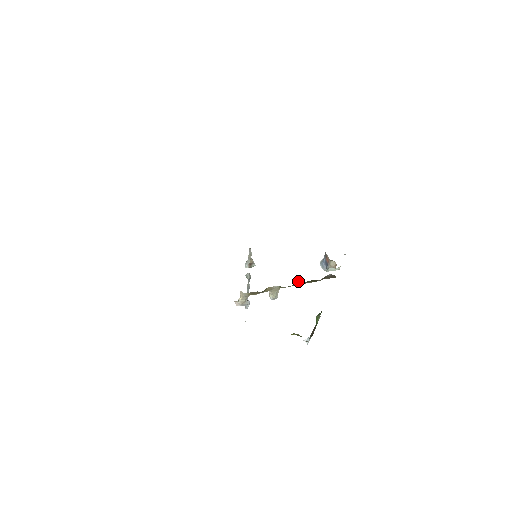
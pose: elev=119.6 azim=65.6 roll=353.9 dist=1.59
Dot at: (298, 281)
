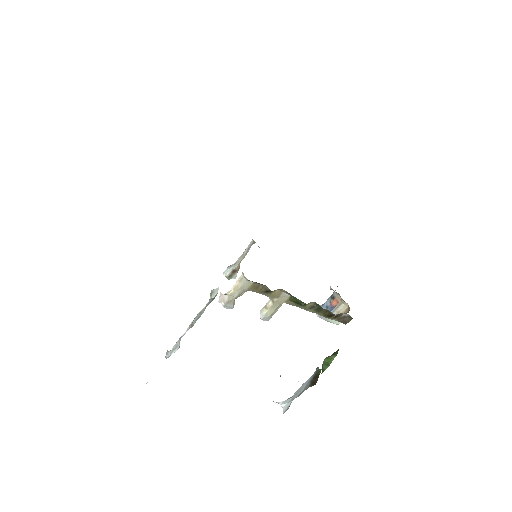
Dot at: (311, 303)
